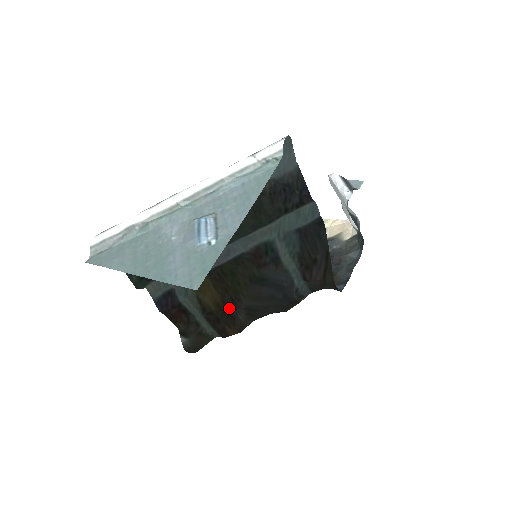
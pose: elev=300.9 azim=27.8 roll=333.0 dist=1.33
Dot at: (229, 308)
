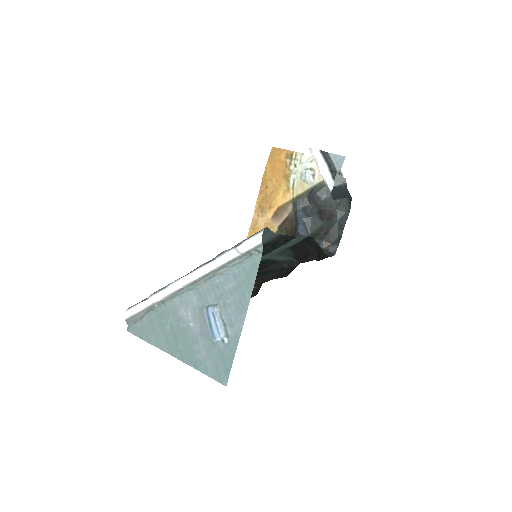
Dot at: occluded
